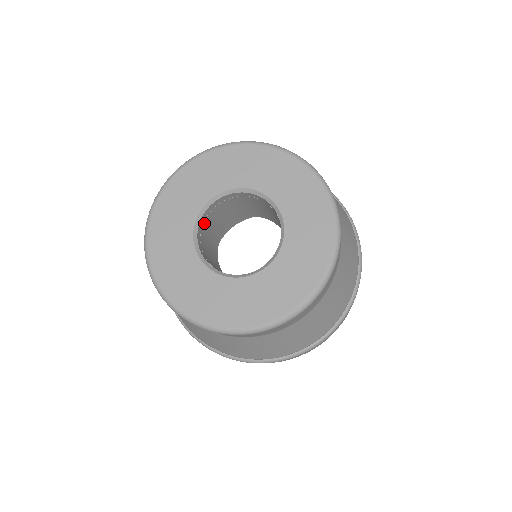
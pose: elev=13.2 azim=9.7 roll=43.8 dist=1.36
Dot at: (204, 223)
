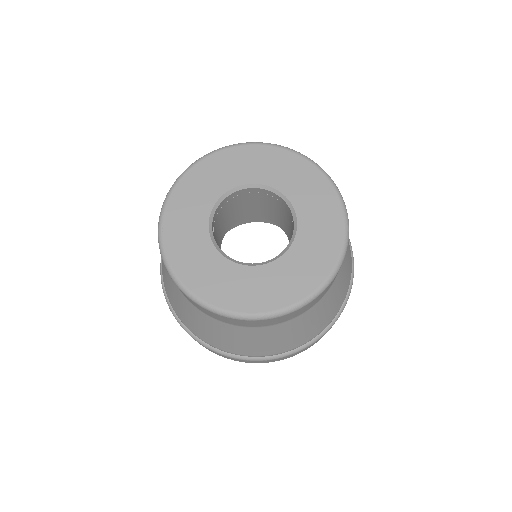
Dot at: (247, 194)
